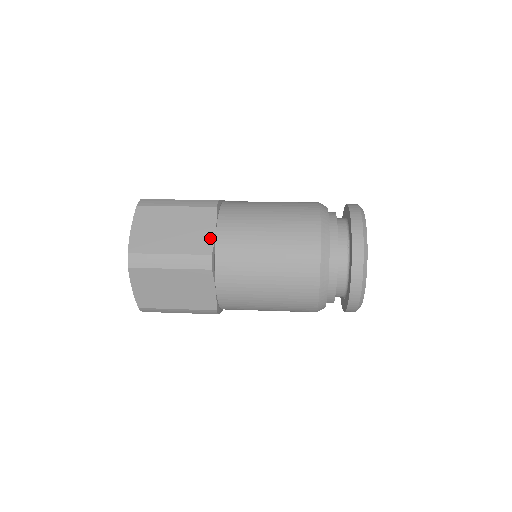
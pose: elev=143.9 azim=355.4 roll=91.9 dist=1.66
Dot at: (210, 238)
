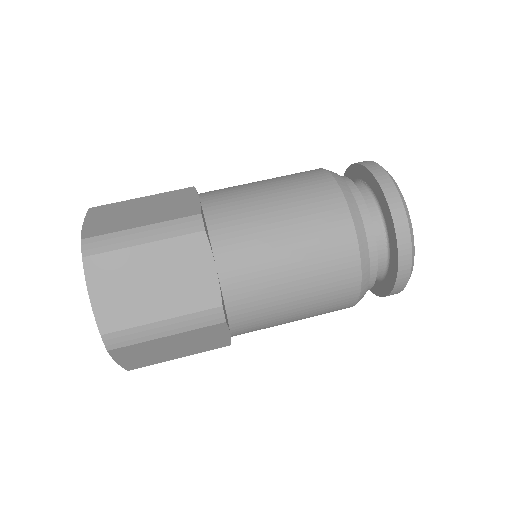
Dot at: (212, 282)
